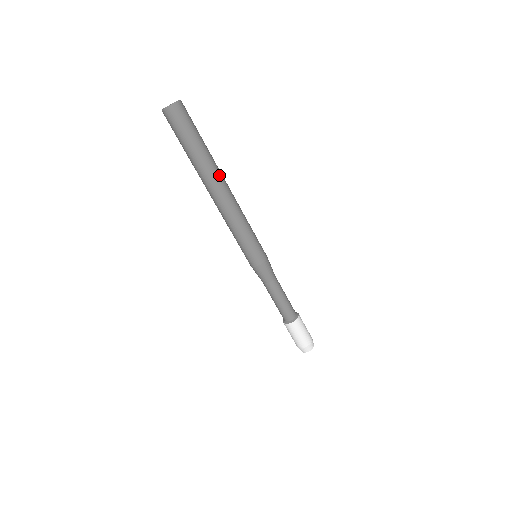
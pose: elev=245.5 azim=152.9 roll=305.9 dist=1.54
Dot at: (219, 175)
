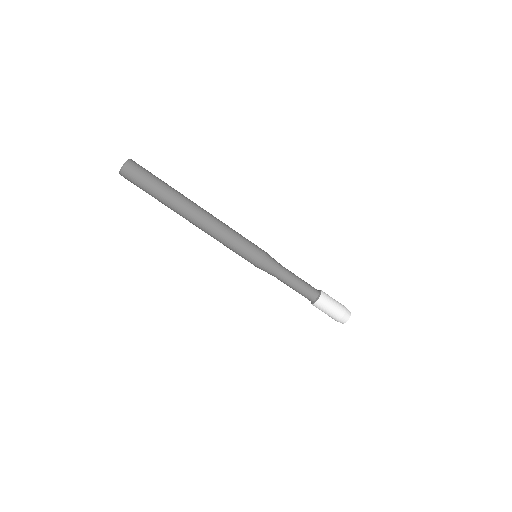
Dot at: (190, 201)
